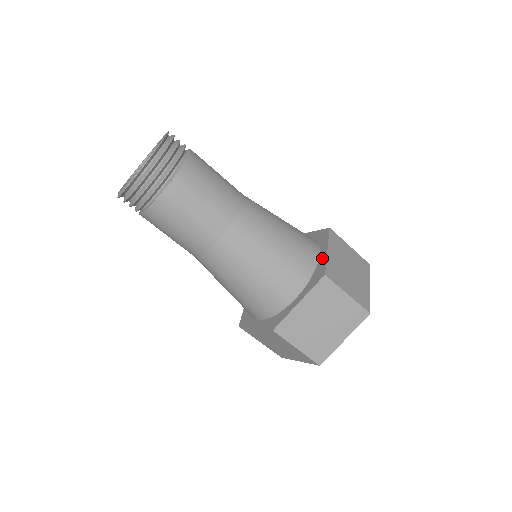
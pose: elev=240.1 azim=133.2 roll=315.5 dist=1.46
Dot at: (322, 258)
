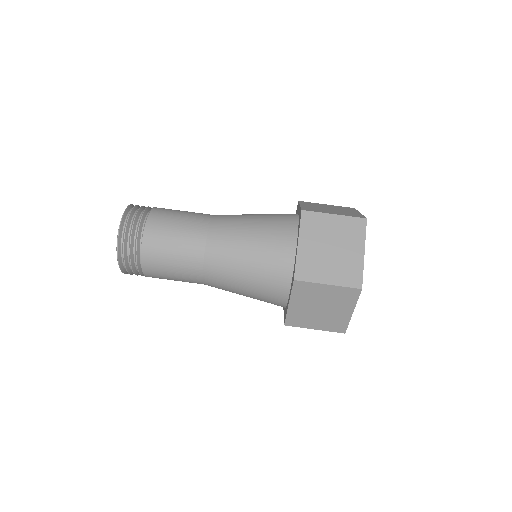
Dot at: (299, 211)
